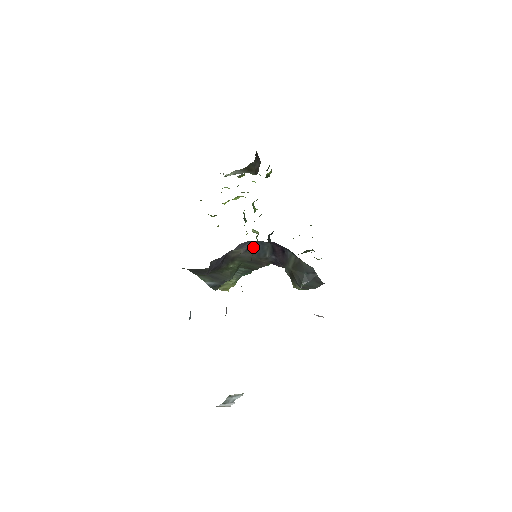
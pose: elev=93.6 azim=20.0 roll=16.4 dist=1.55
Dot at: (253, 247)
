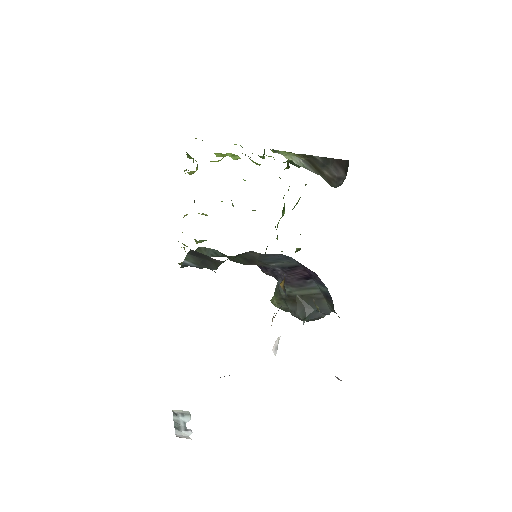
Dot at: (272, 254)
